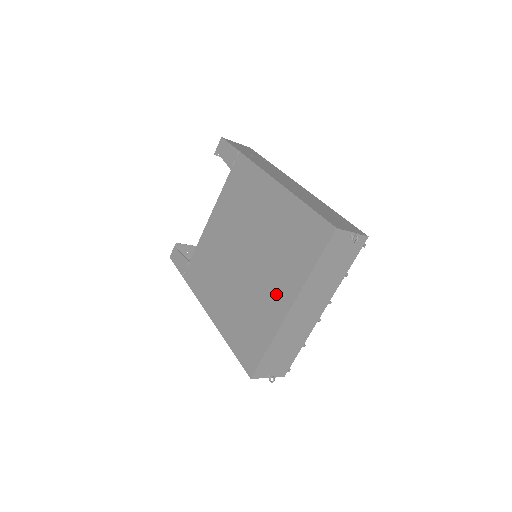
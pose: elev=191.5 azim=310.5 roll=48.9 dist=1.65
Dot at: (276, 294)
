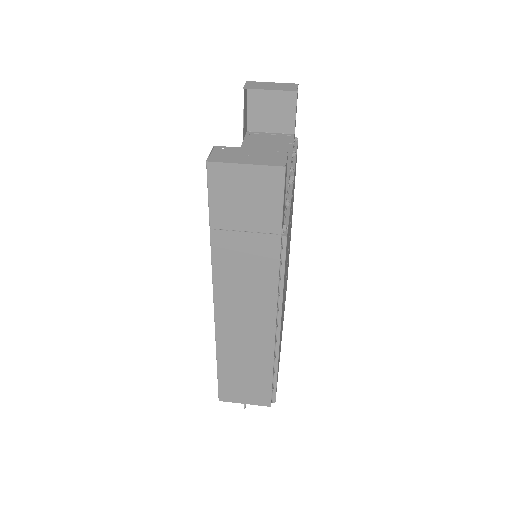
Dot at: occluded
